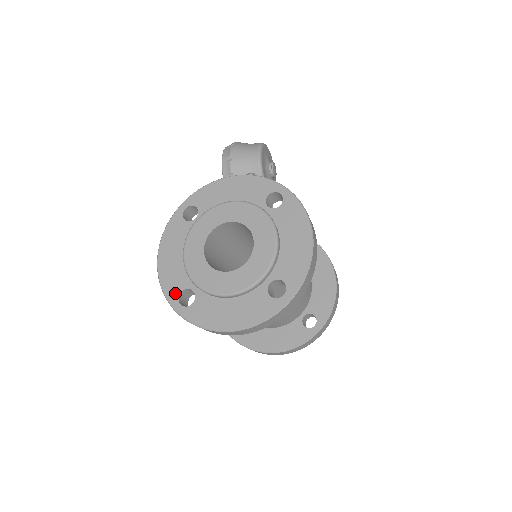
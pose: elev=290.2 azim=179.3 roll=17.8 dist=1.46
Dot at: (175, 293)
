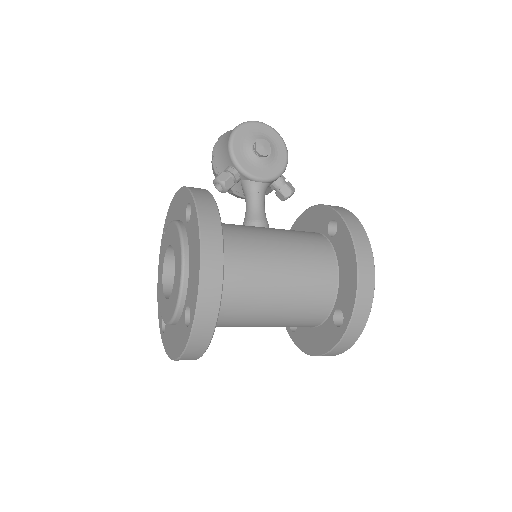
Dot at: (161, 319)
